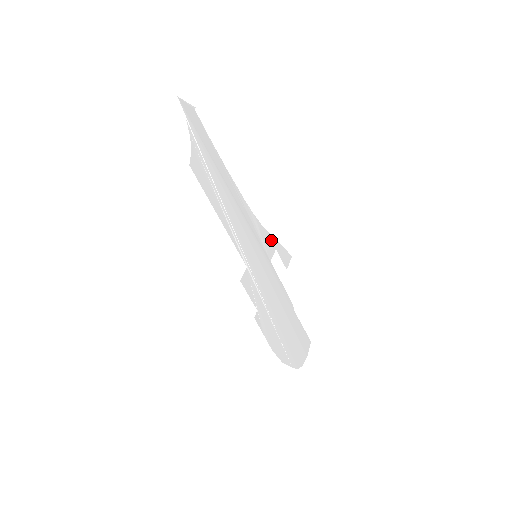
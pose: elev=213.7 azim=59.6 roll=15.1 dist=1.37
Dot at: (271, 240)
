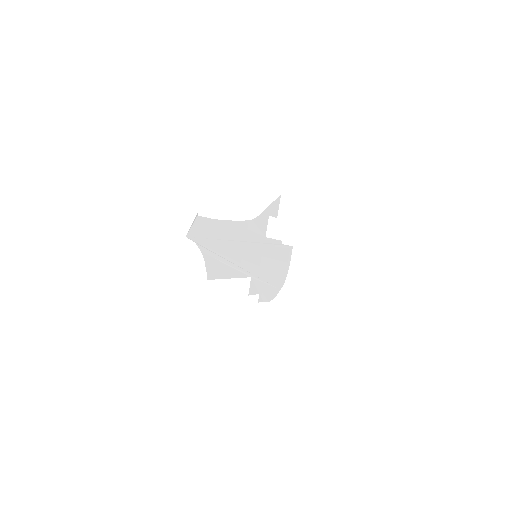
Dot at: (265, 215)
